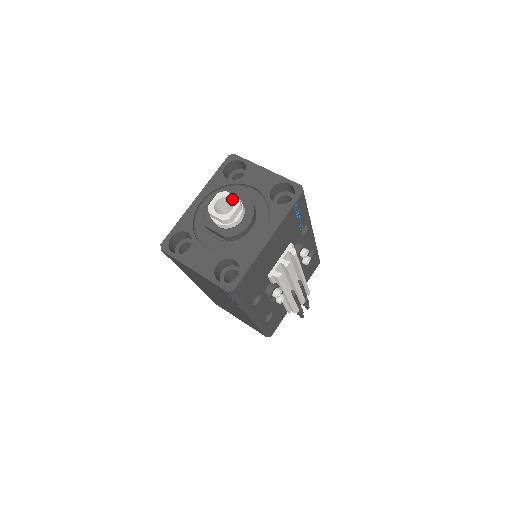
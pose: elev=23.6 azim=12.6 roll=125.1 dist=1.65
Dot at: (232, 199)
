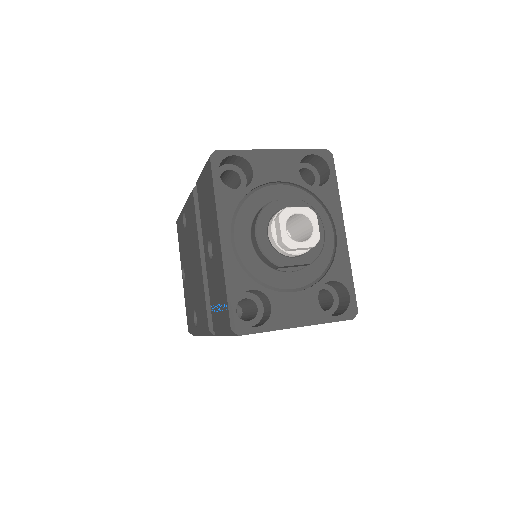
Dot at: (303, 213)
